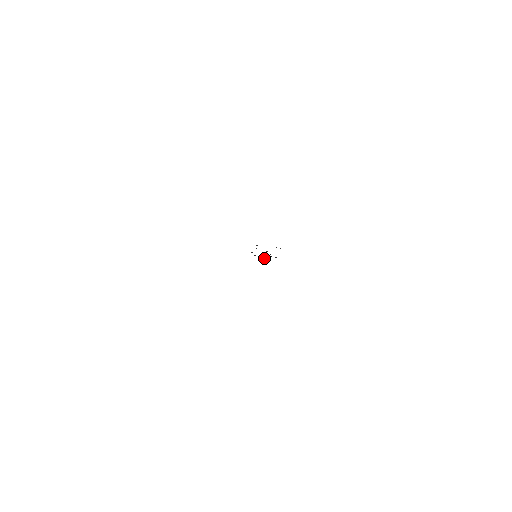
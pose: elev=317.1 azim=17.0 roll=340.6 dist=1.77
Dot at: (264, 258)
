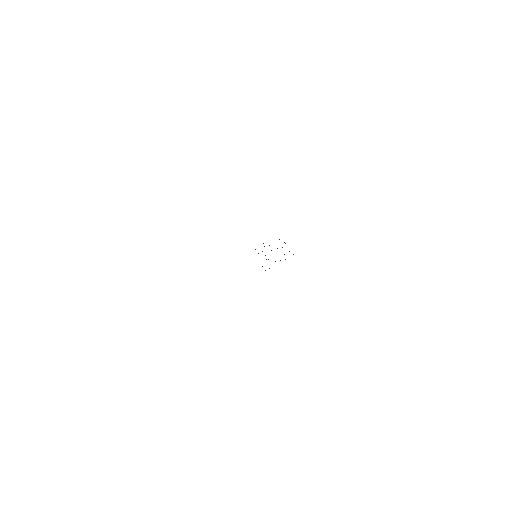
Dot at: occluded
